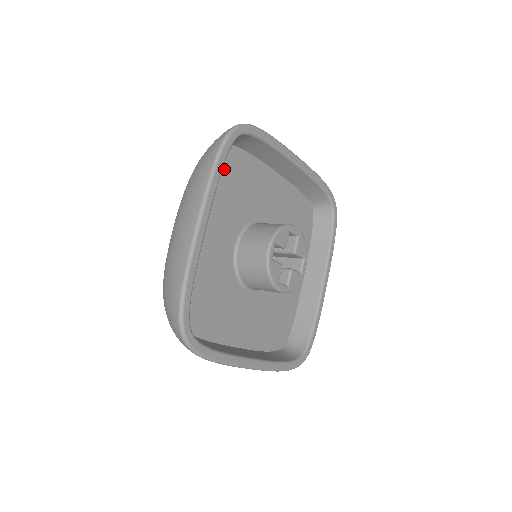
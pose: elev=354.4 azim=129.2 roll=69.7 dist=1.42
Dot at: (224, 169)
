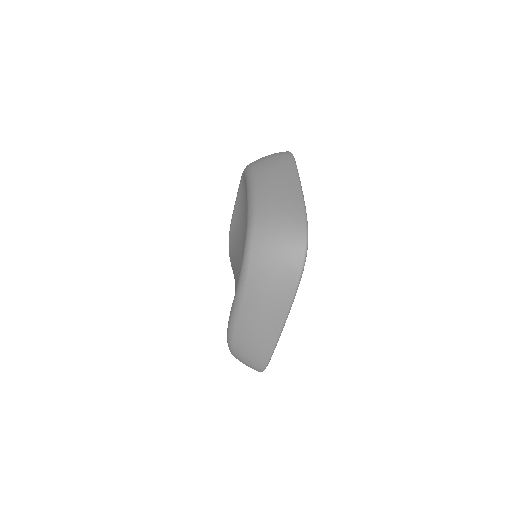
Dot at: occluded
